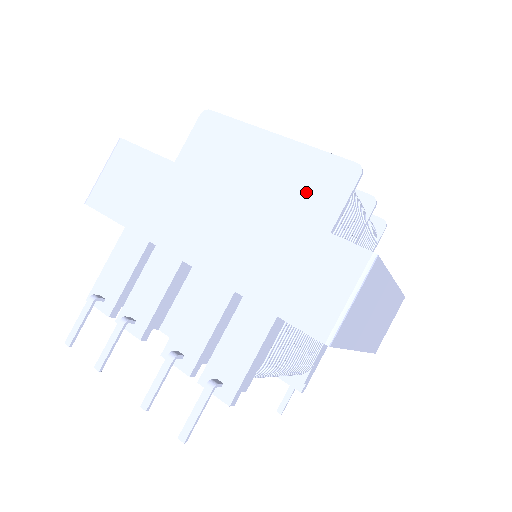
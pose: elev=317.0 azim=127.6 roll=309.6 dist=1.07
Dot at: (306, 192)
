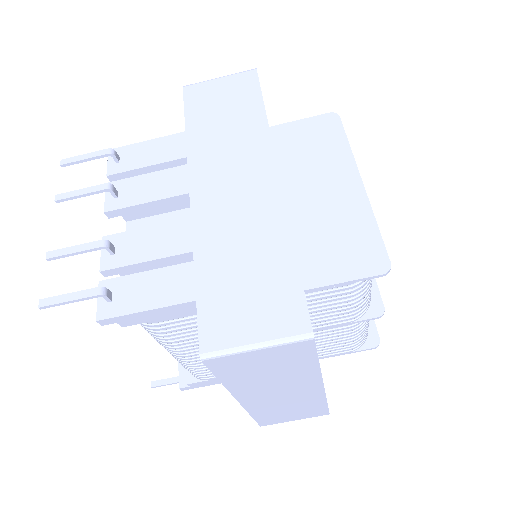
Dot at: (330, 242)
